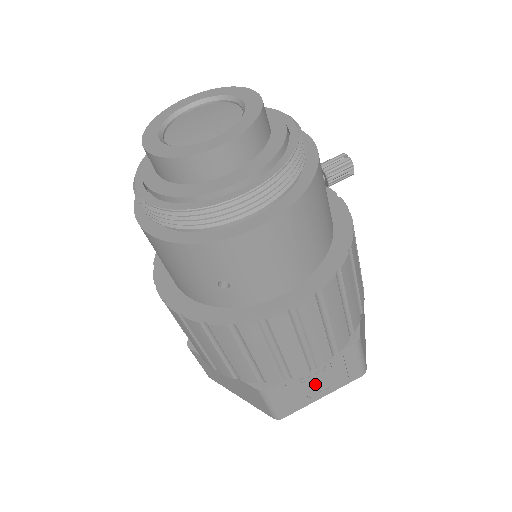
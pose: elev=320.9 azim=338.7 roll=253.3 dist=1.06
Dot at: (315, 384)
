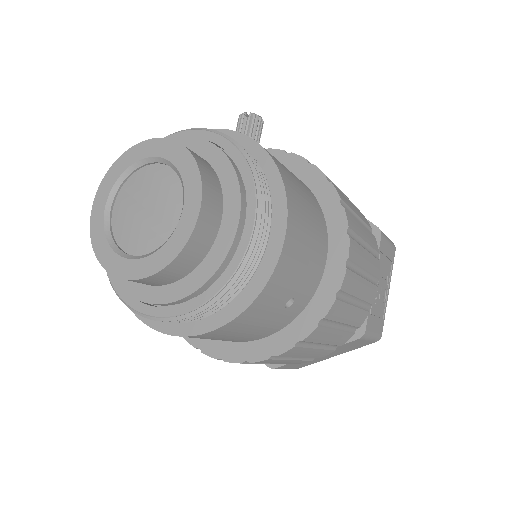
Dot at: (381, 290)
